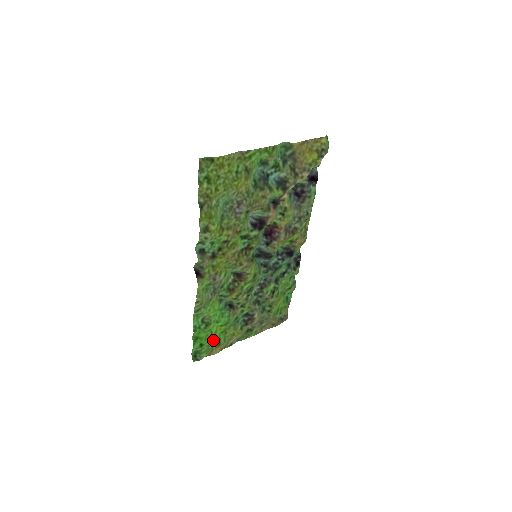
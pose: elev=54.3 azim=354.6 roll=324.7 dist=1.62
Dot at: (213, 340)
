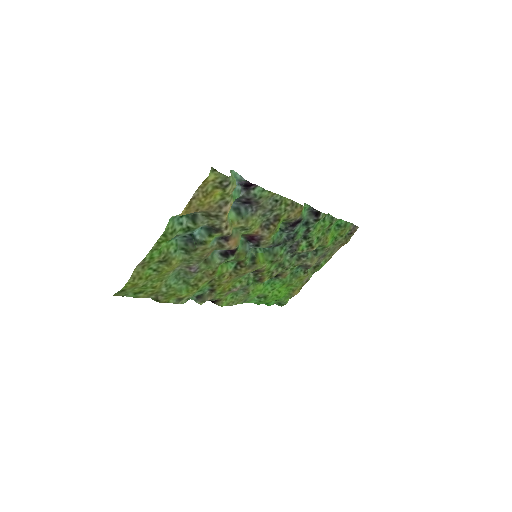
Dot at: (284, 294)
